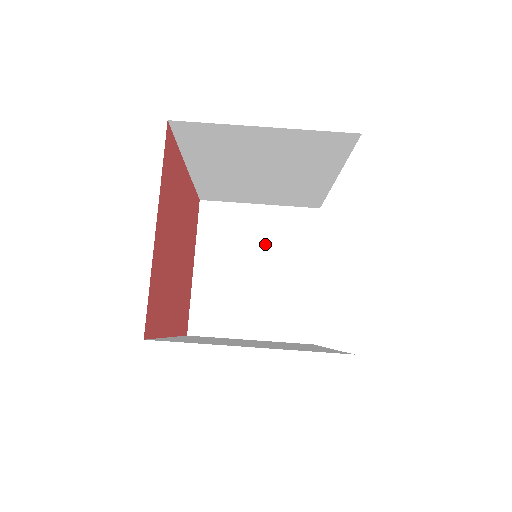
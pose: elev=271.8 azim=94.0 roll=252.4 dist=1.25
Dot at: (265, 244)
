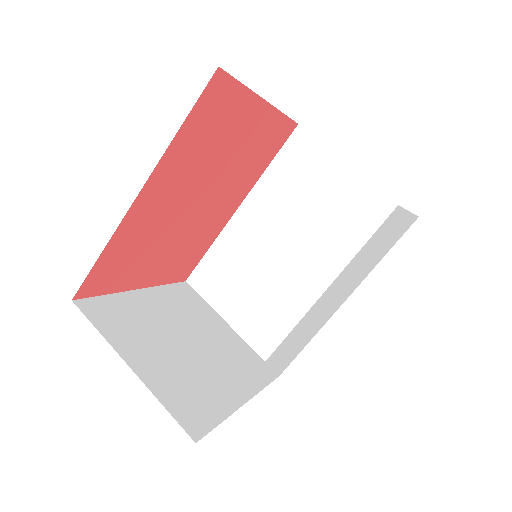
Dot at: (214, 343)
